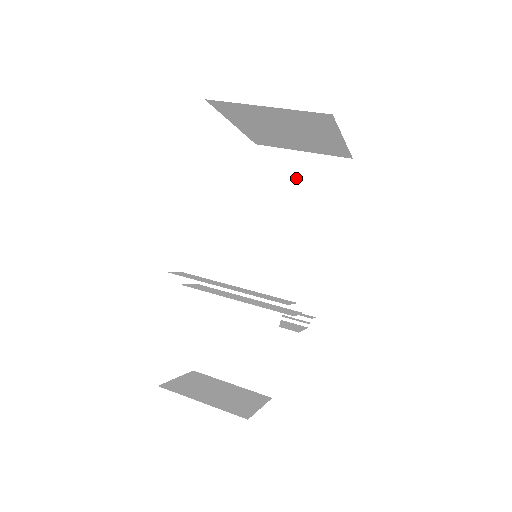
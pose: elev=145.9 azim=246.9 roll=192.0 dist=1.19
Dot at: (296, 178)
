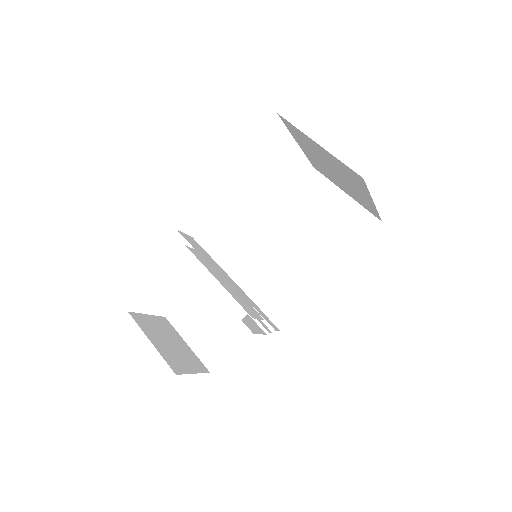
Dot at: (329, 212)
